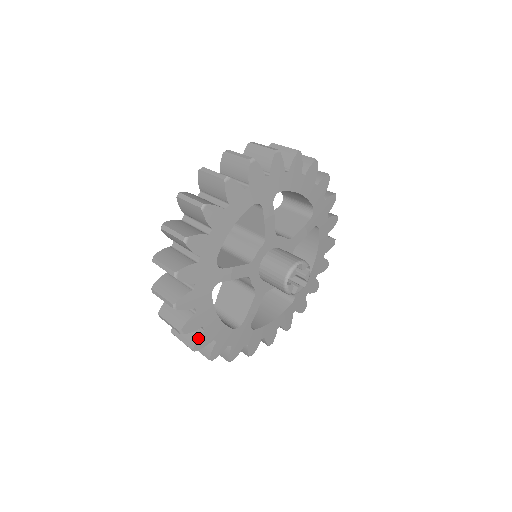
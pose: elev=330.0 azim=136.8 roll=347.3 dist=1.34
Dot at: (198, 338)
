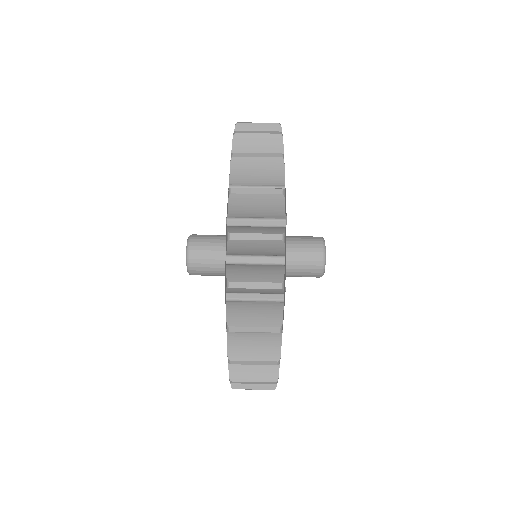
Dot at: occluded
